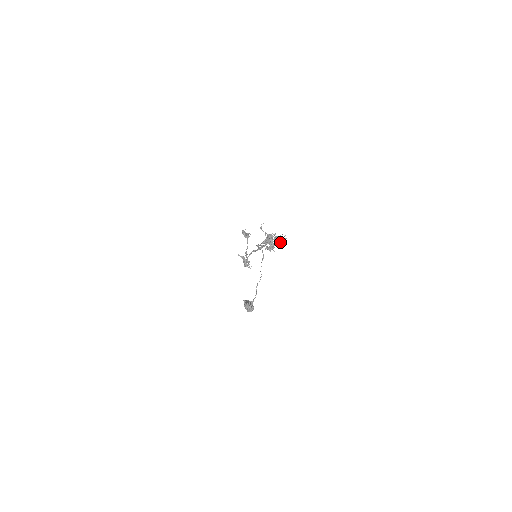
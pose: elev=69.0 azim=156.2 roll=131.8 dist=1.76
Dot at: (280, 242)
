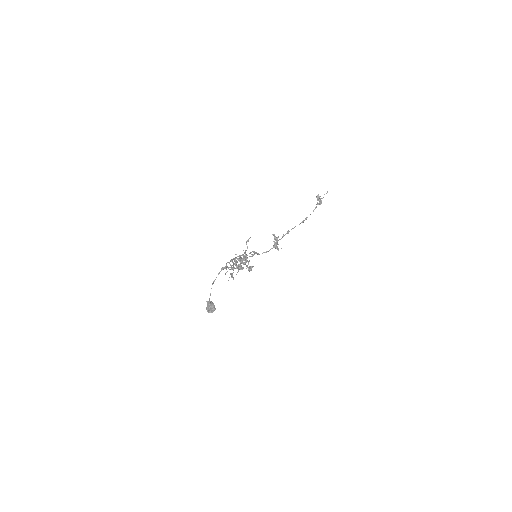
Dot at: (231, 274)
